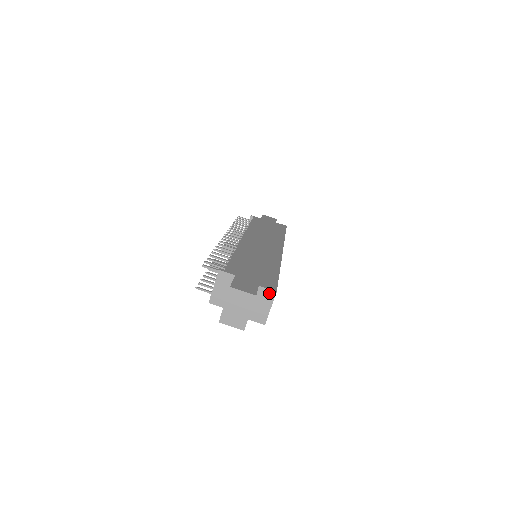
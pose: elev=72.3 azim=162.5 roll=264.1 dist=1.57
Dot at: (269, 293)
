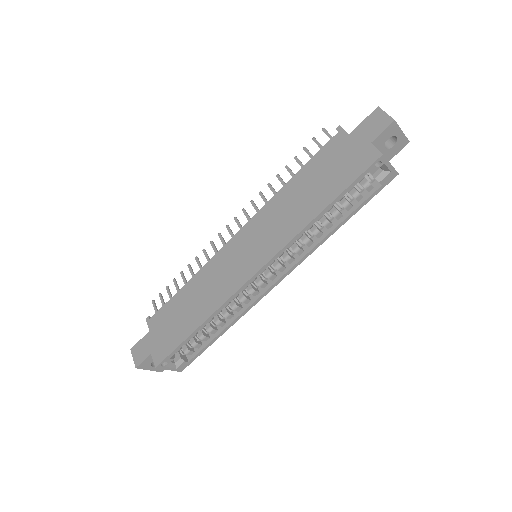
Dot at: (156, 363)
